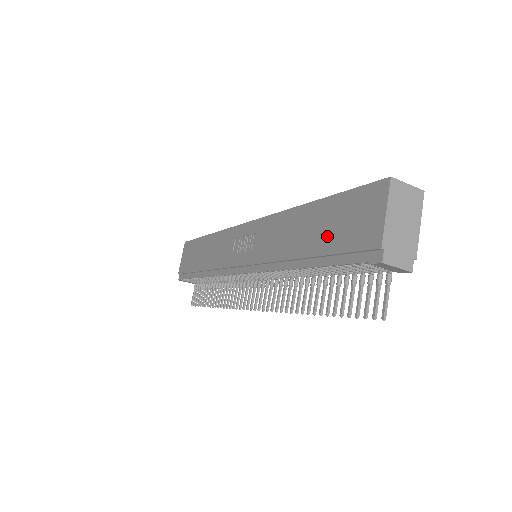
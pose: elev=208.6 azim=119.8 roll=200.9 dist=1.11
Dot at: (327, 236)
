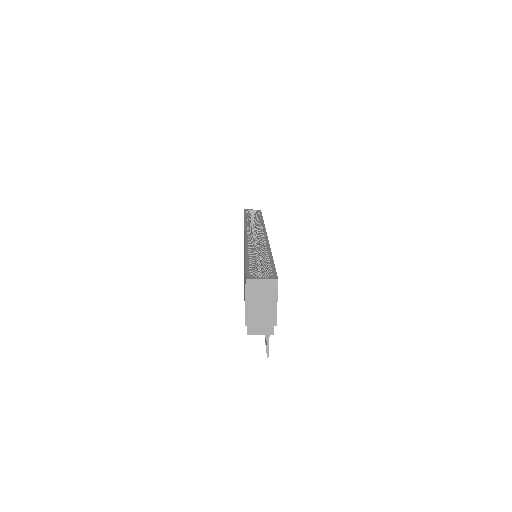
Dot at: occluded
